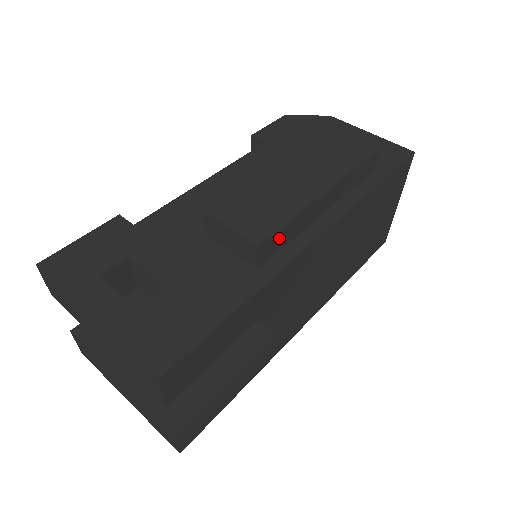
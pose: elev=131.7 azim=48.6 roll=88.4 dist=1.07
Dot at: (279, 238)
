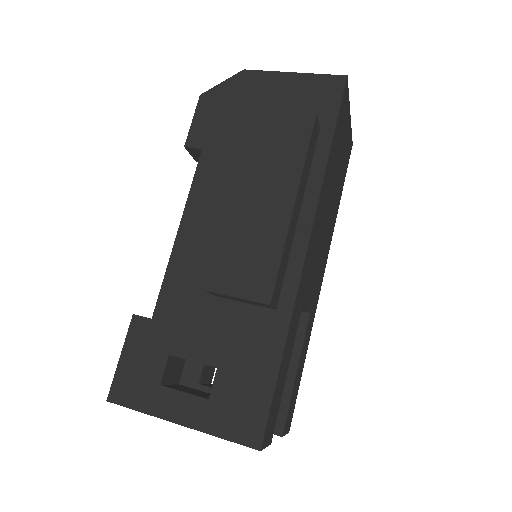
Dot at: (279, 277)
